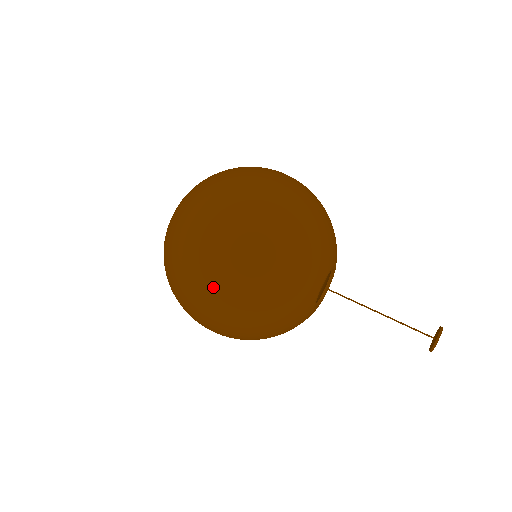
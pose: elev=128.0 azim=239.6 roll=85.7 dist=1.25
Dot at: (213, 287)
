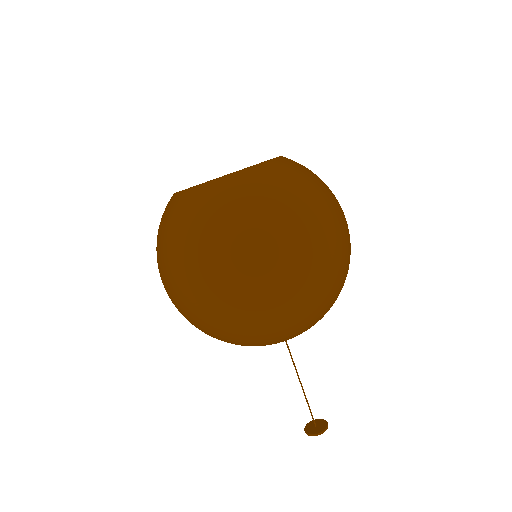
Dot at: occluded
